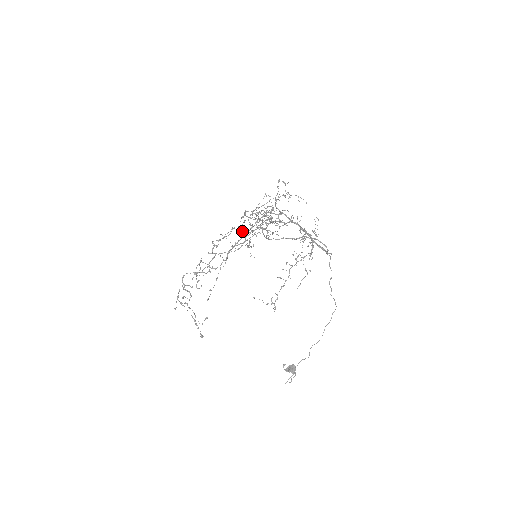
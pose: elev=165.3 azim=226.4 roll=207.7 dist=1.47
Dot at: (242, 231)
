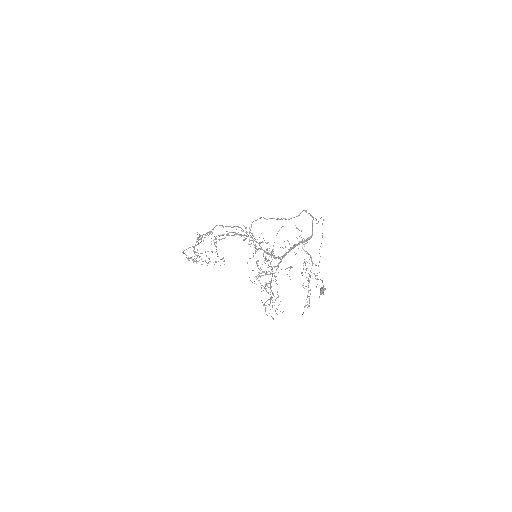
Dot at: (273, 318)
